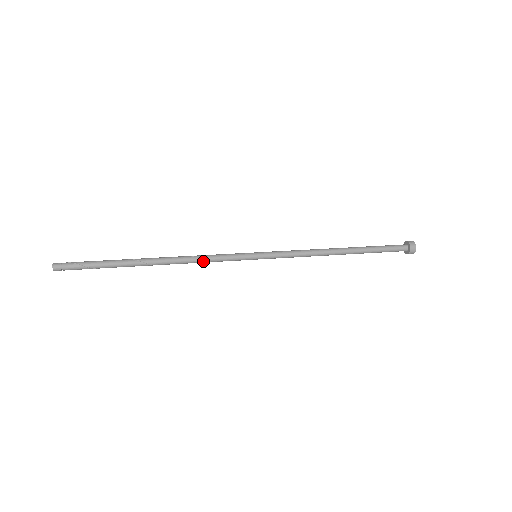
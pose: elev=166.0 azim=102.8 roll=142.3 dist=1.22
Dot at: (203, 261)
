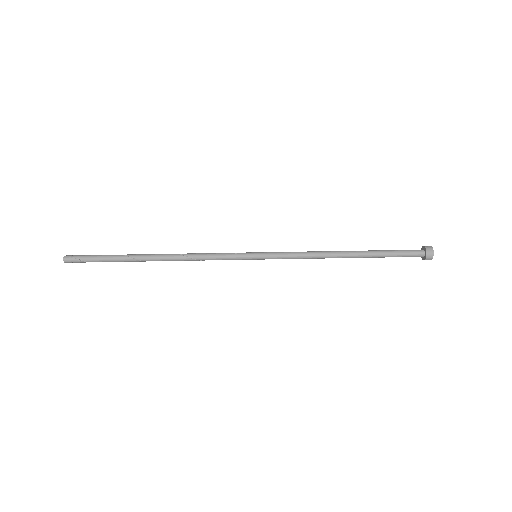
Dot at: (202, 260)
